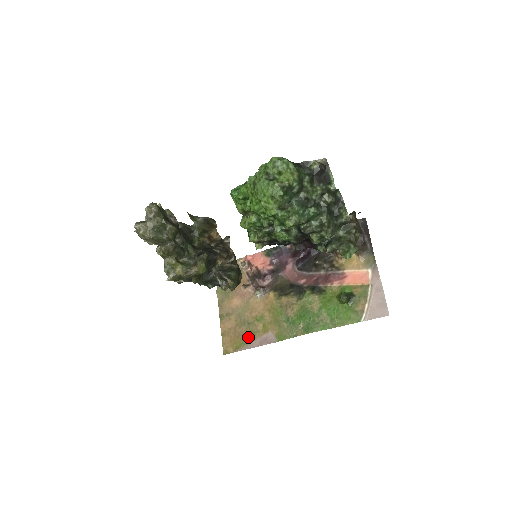
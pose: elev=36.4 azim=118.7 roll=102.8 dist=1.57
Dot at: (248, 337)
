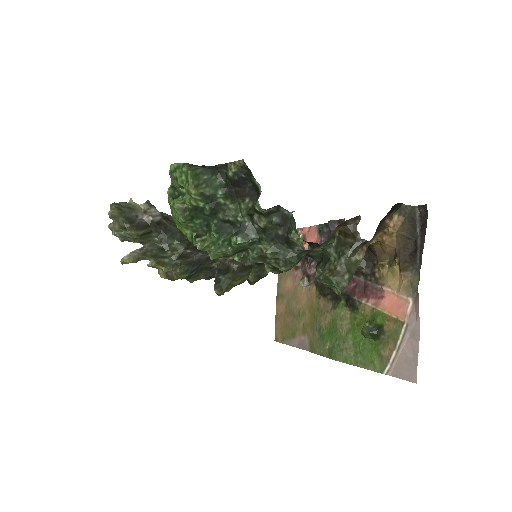
Dot at: (291, 331)
